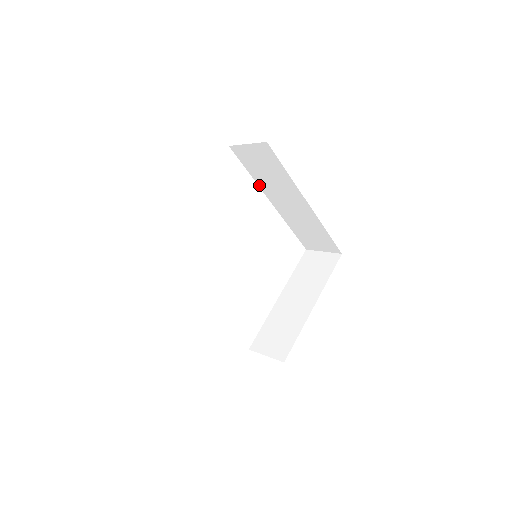
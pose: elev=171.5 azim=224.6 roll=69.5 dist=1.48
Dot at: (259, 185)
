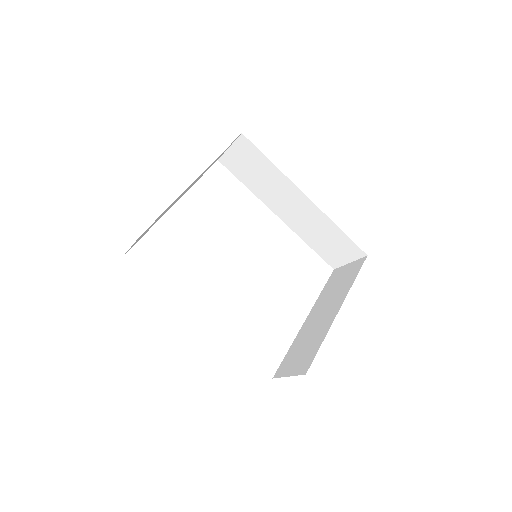
Dot at: (259, 197)
